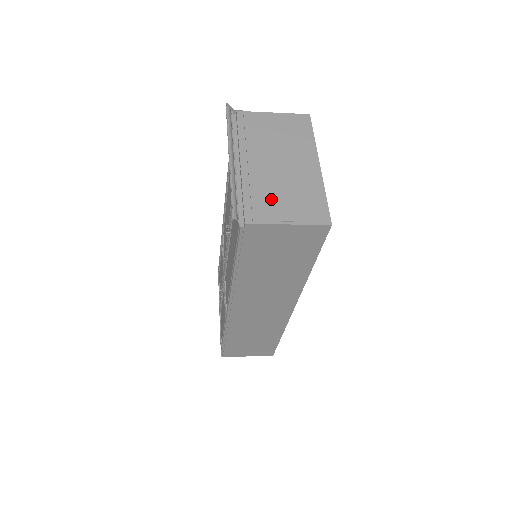
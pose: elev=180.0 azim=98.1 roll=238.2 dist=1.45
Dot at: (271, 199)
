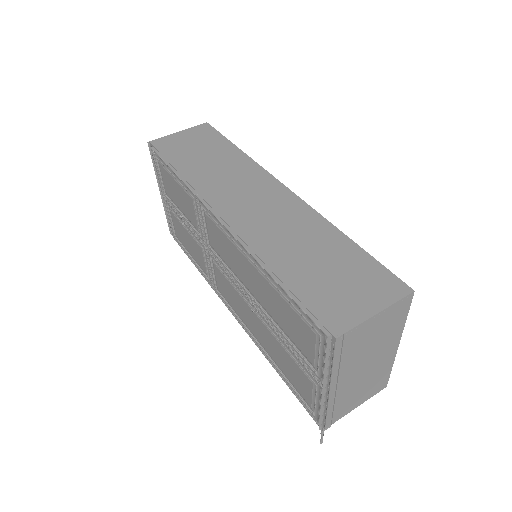
Dot at: (349, 401)
